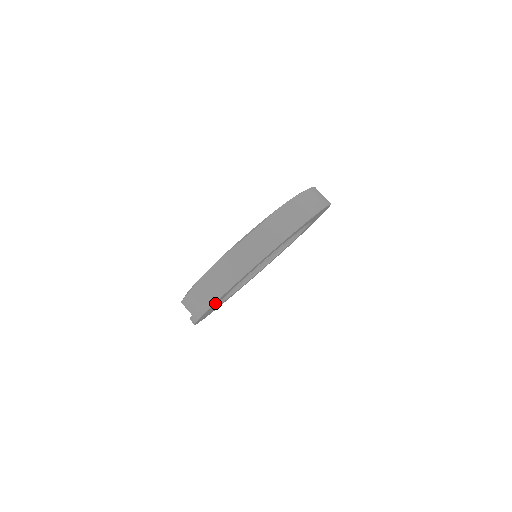
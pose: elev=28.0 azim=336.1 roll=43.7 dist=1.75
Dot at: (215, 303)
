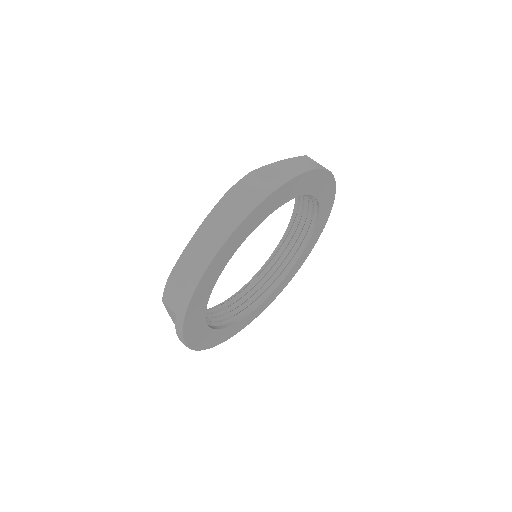
Dot at: (197, 344)
